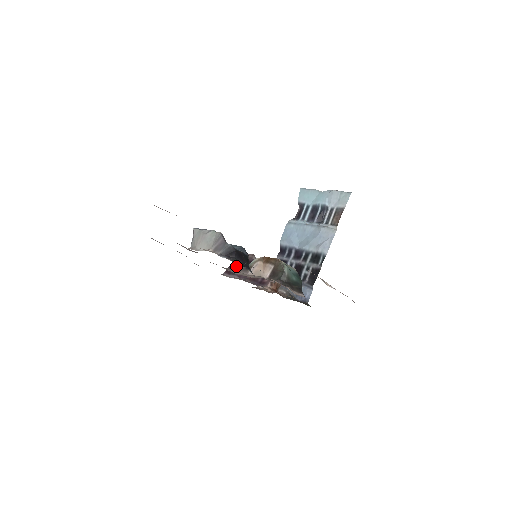
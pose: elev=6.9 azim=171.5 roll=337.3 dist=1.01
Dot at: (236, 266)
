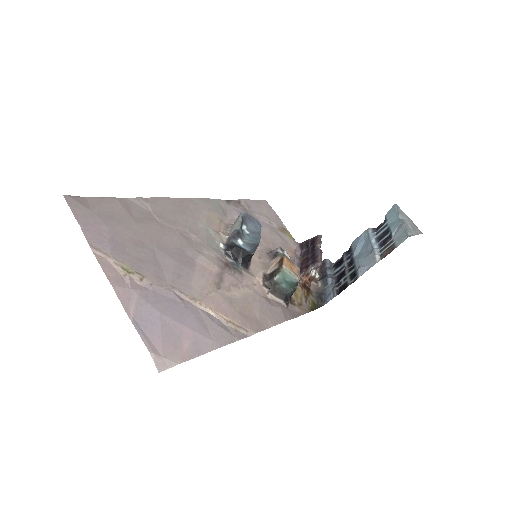
Dot at: (307, 244)
